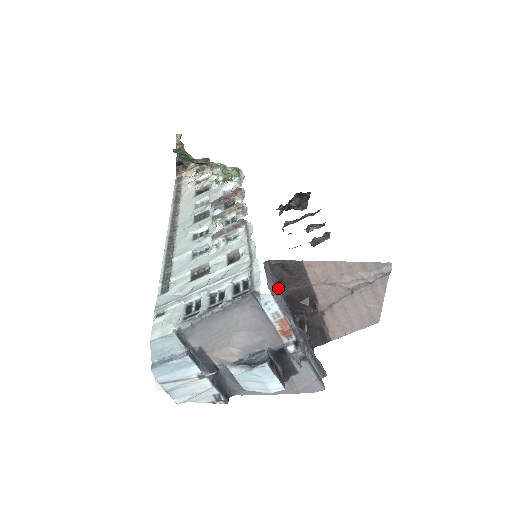
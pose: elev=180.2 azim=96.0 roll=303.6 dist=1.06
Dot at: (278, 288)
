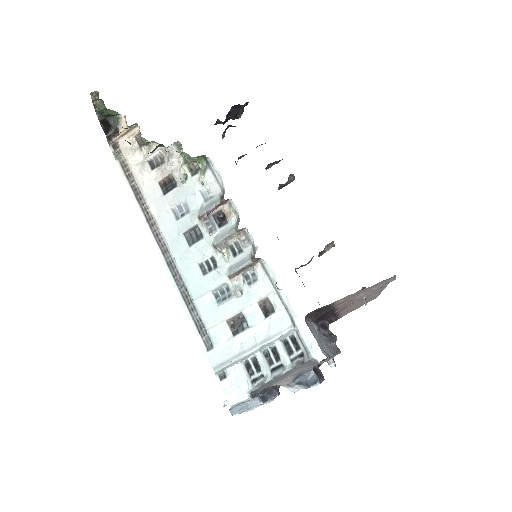
Dot at: (317, 330)
